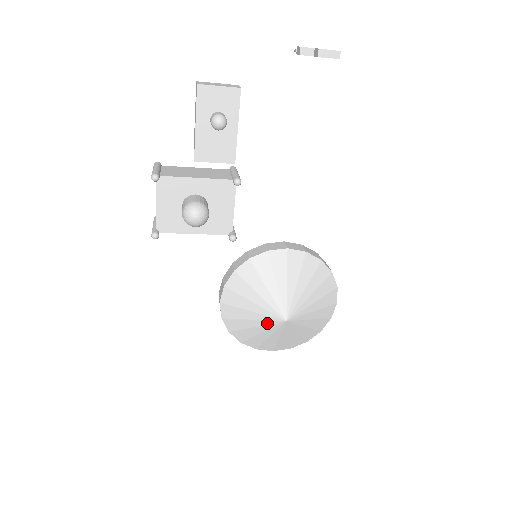
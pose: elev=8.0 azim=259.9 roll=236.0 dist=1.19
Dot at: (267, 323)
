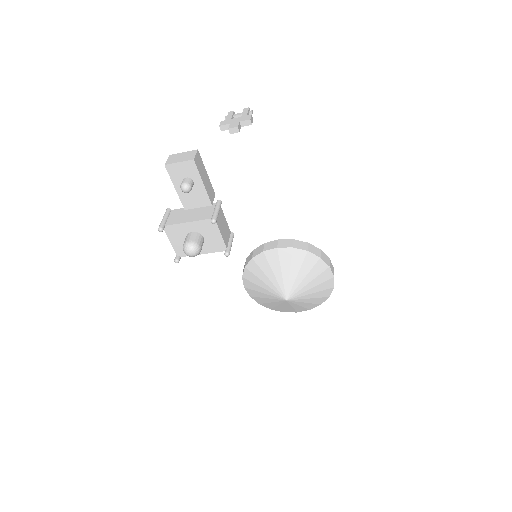
Dot at: (276, 301)
